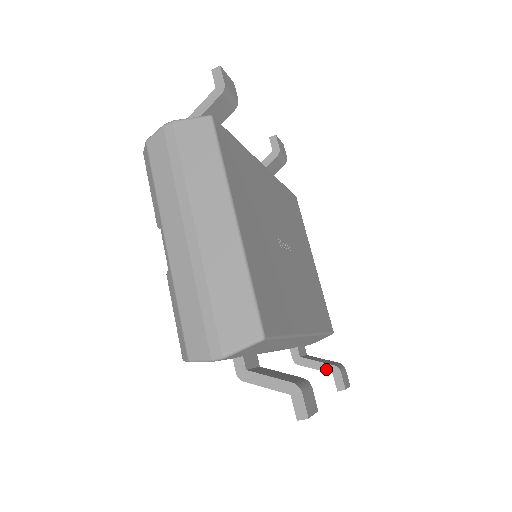
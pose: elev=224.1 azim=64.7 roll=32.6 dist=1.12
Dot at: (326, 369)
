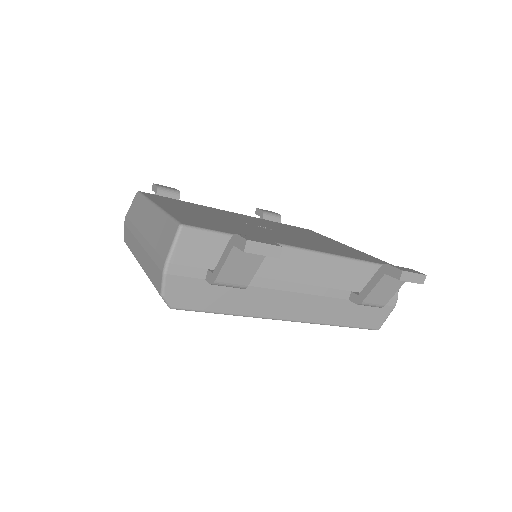
Dot at: (379, 277)
